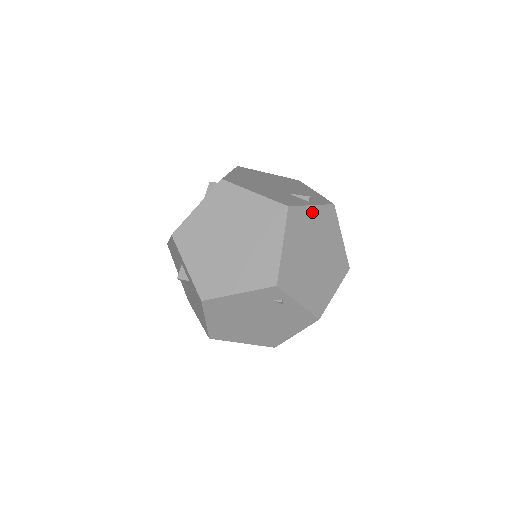
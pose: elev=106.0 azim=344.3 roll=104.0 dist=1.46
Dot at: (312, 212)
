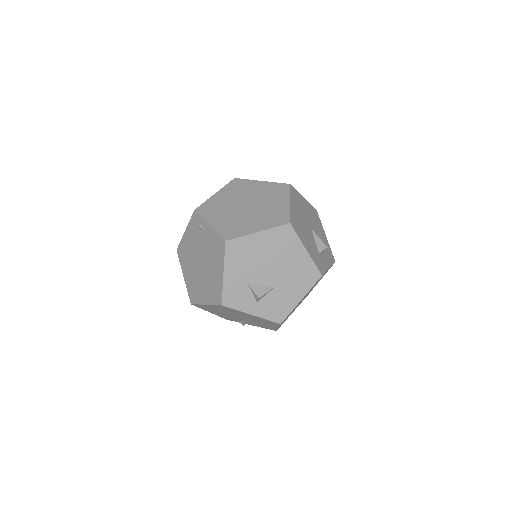
Dot at: (259, 184)
